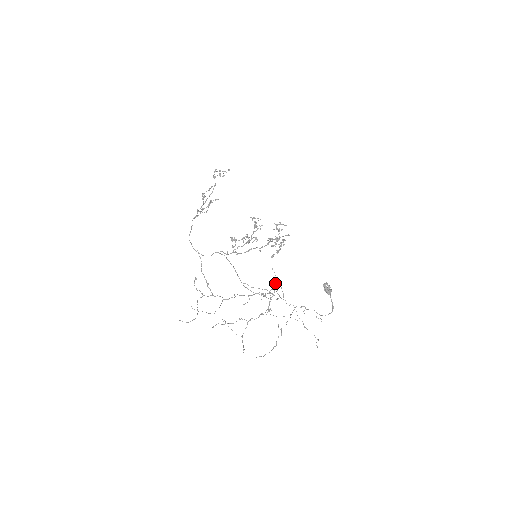
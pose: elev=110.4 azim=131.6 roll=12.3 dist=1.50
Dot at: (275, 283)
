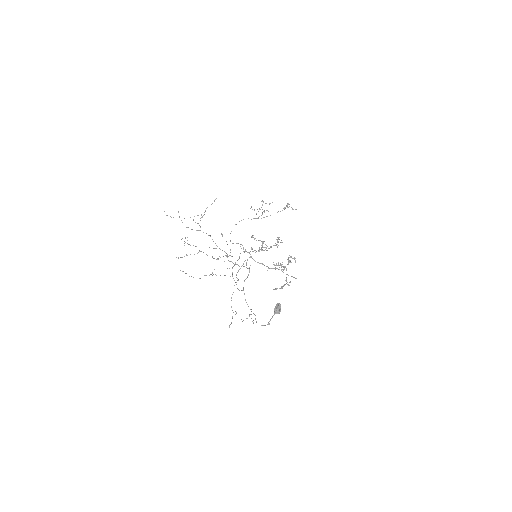
Dot at: occluded
